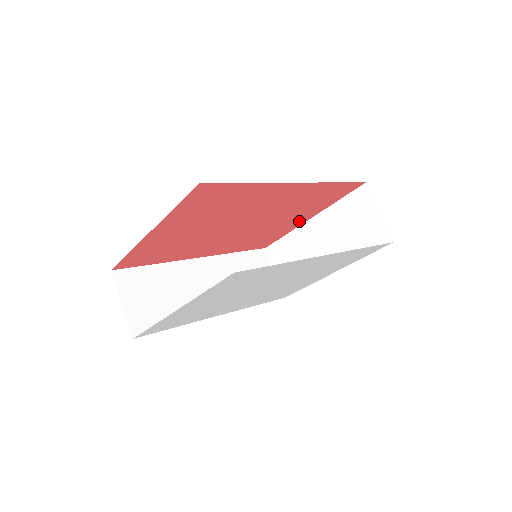
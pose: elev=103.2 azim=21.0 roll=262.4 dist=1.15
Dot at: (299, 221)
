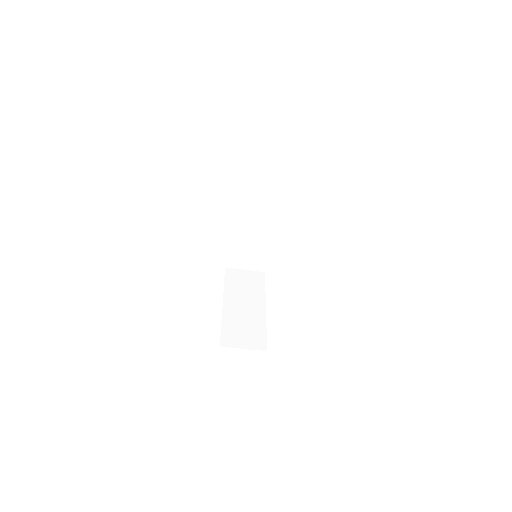
Dot at: occluded
